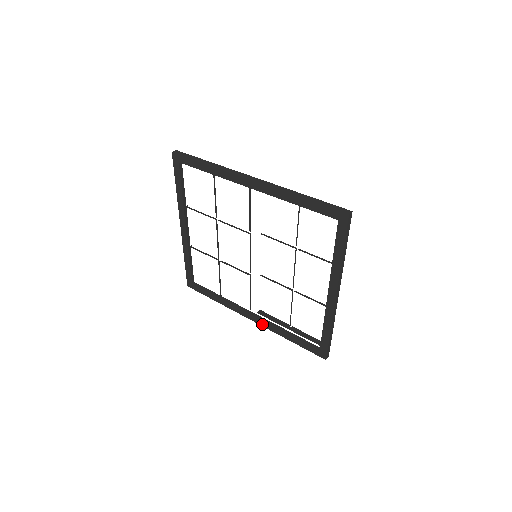
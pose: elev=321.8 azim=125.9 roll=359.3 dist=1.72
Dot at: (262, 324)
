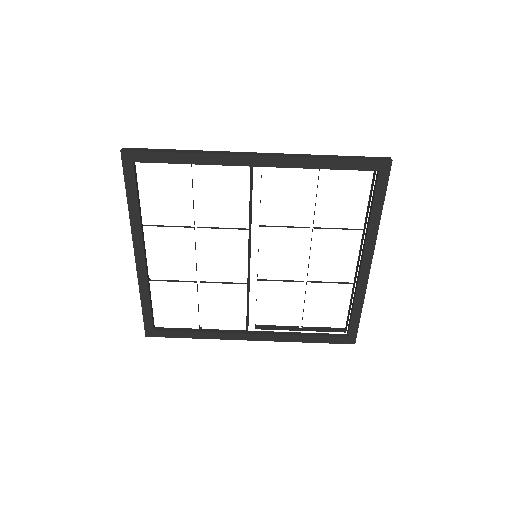
Dot at: (268, 339)
